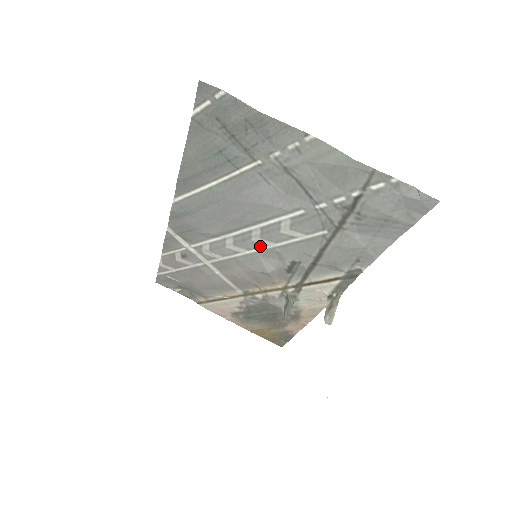
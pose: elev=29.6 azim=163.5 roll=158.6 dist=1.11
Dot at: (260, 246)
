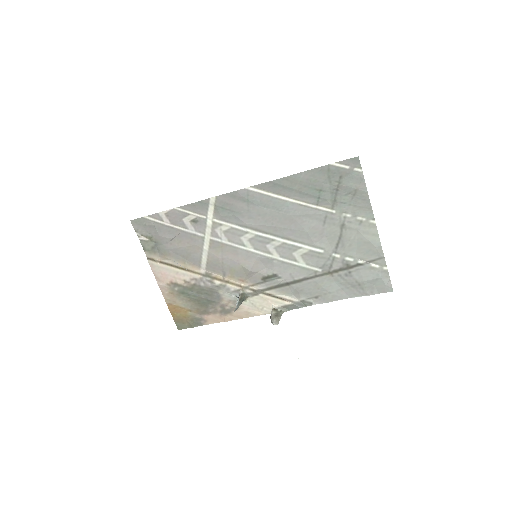
Dot at: (267, 252)
